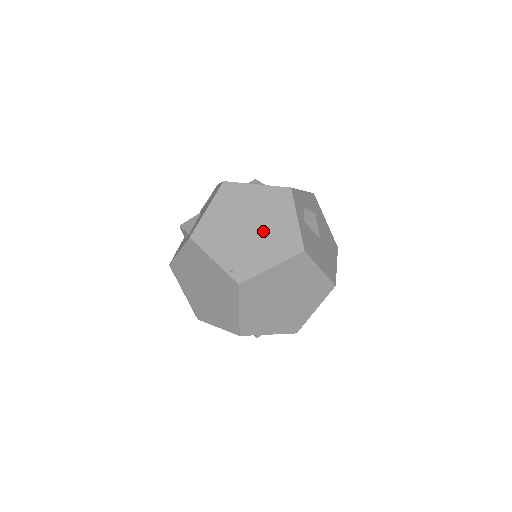
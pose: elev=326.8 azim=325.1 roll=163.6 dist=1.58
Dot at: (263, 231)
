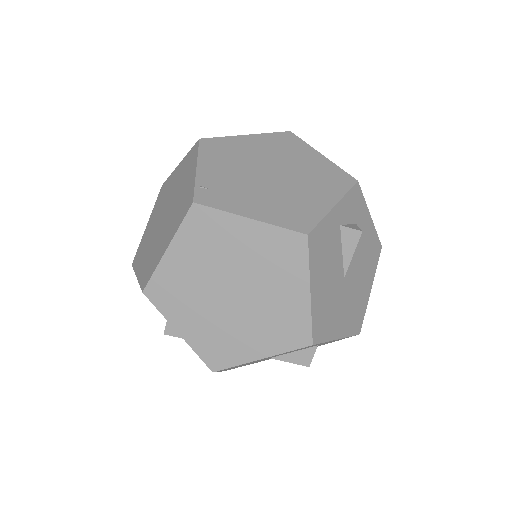
Dot at: (281, 186)
